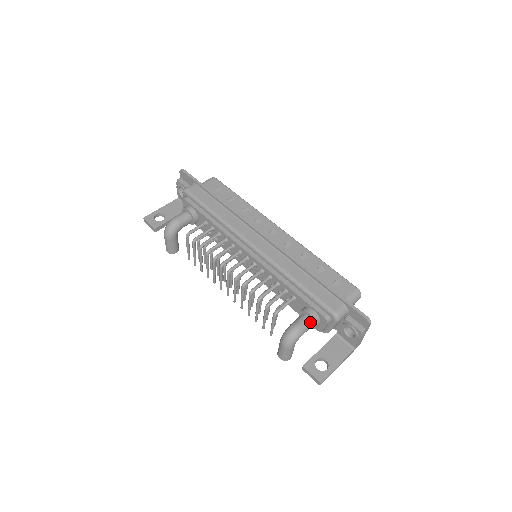
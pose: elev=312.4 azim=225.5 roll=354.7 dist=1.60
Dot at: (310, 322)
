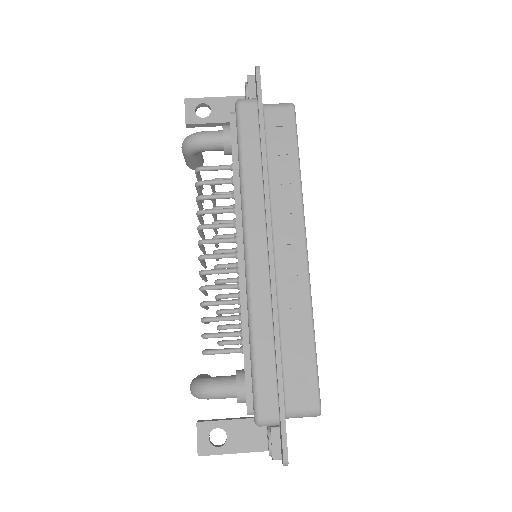
Dot at: (232, 395)
